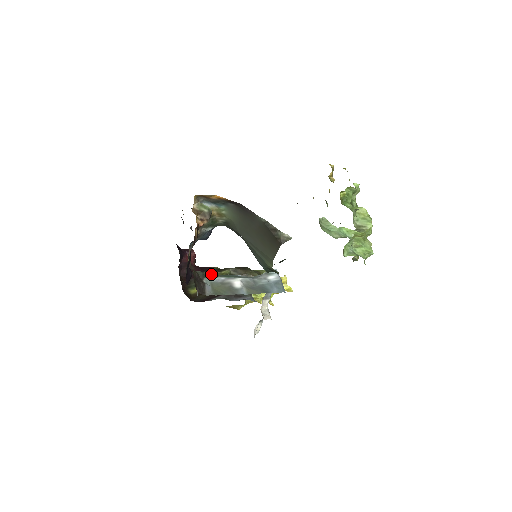
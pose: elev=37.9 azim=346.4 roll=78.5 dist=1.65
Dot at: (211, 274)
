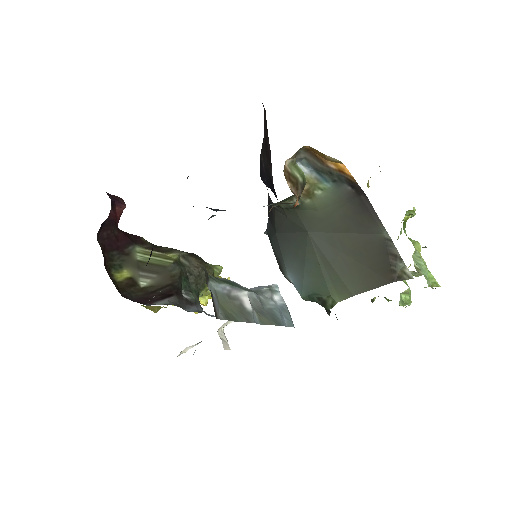
Dot at: (147, 252)
